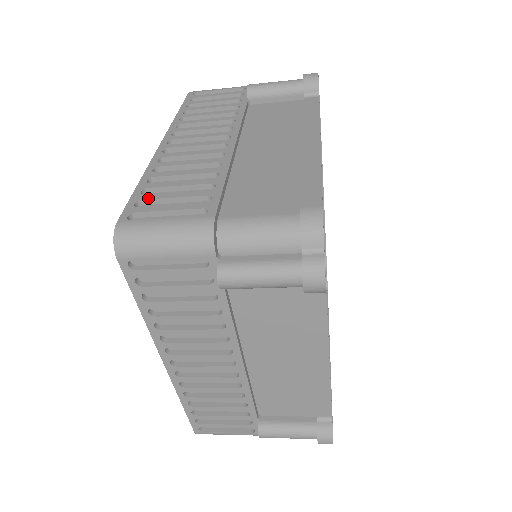
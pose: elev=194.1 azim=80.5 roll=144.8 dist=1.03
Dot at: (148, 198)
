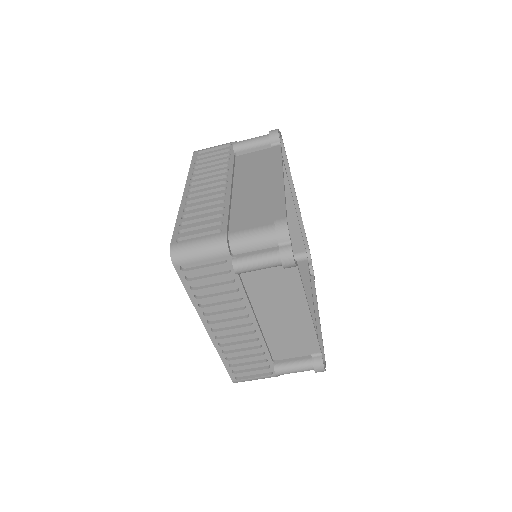
Dot at: (185, 228)
